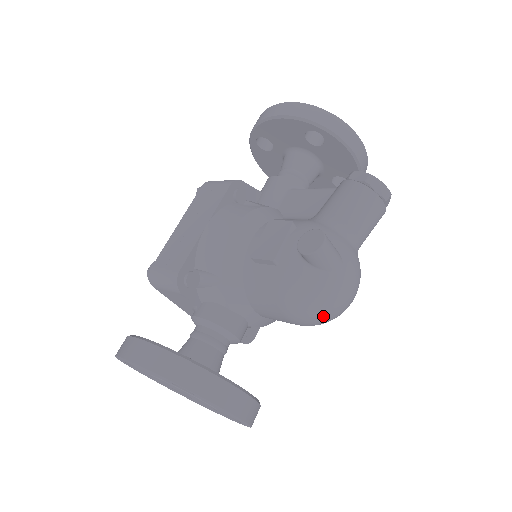
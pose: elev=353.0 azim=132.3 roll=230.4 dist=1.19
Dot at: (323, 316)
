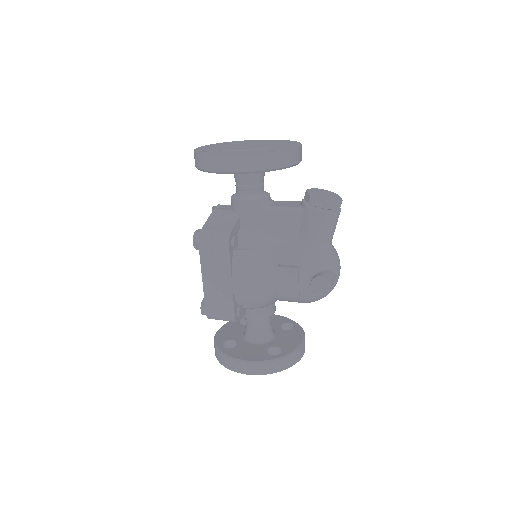
Dot at: occluded
